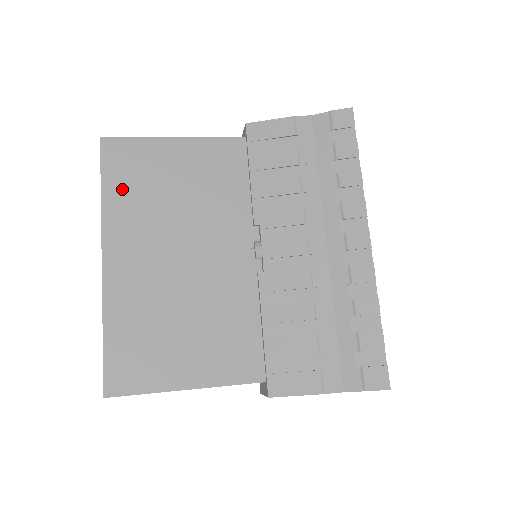
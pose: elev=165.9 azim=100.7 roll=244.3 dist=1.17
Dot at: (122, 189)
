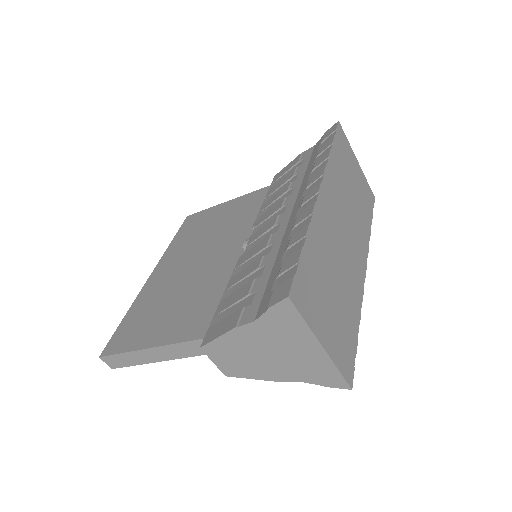
Dot at: (183, 236)
